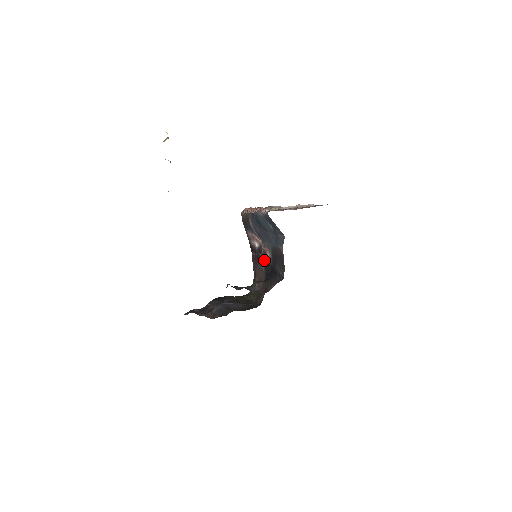
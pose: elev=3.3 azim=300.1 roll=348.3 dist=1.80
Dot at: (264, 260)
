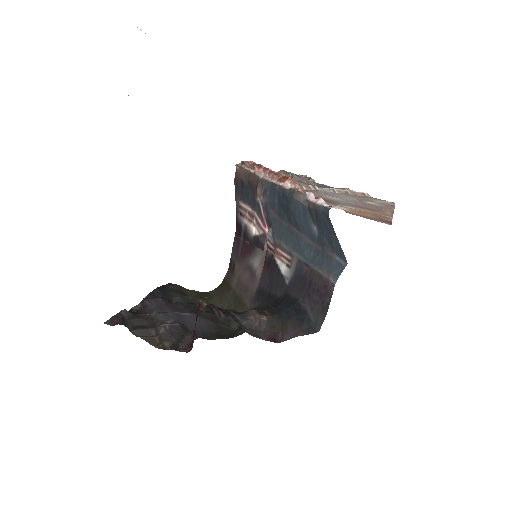
Dot at: (265, 264)
